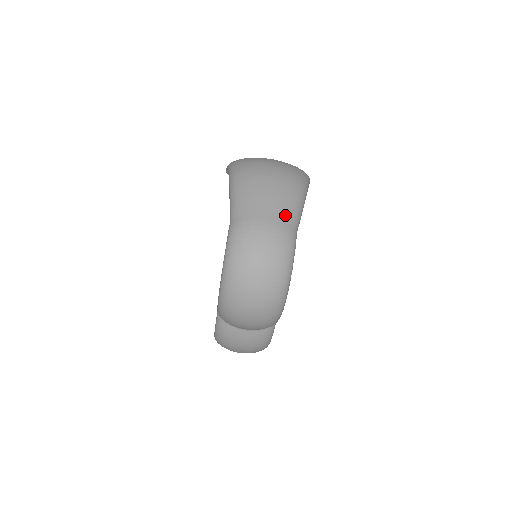
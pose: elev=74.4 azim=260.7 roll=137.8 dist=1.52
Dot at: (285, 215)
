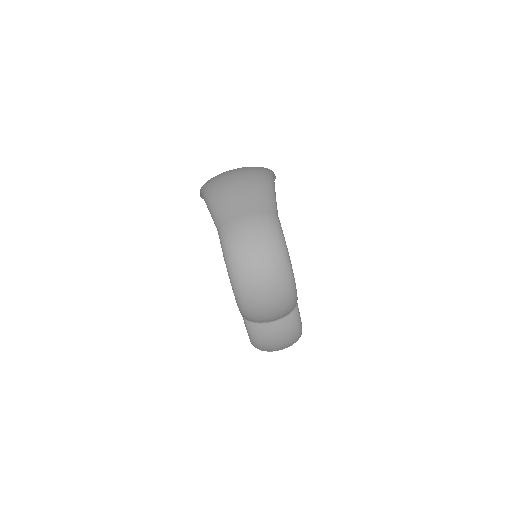
Dot at: (261, 204)
